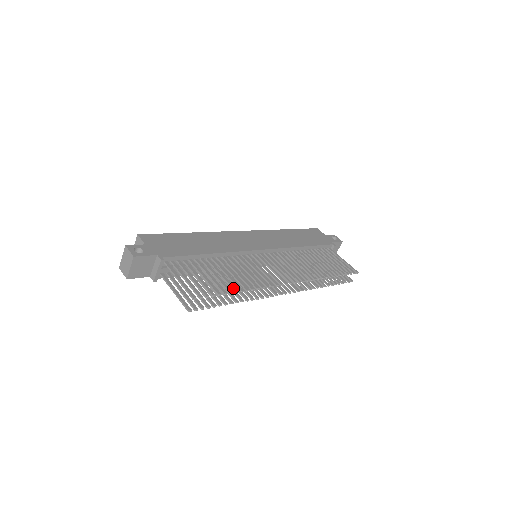
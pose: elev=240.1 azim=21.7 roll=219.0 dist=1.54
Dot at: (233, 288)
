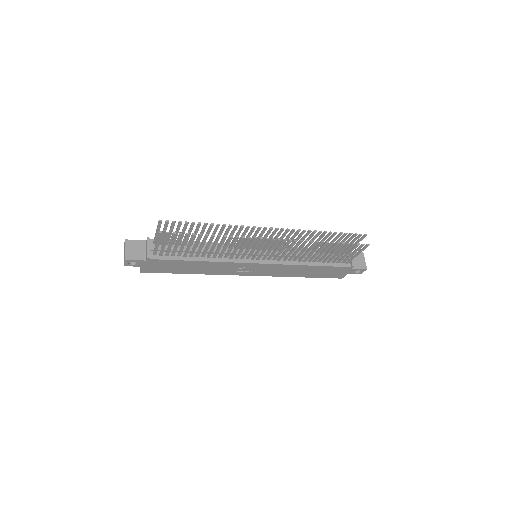
Dot at: (204, 225)
